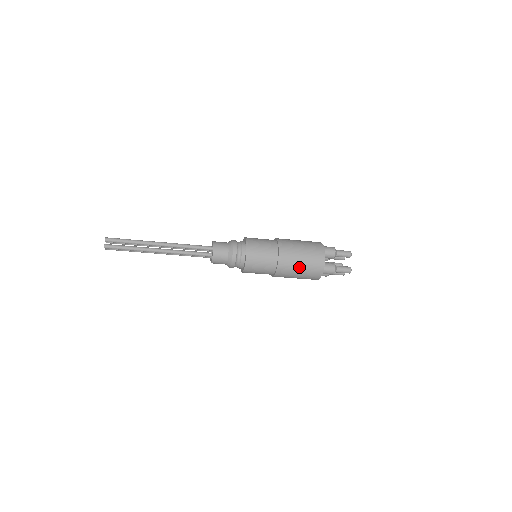
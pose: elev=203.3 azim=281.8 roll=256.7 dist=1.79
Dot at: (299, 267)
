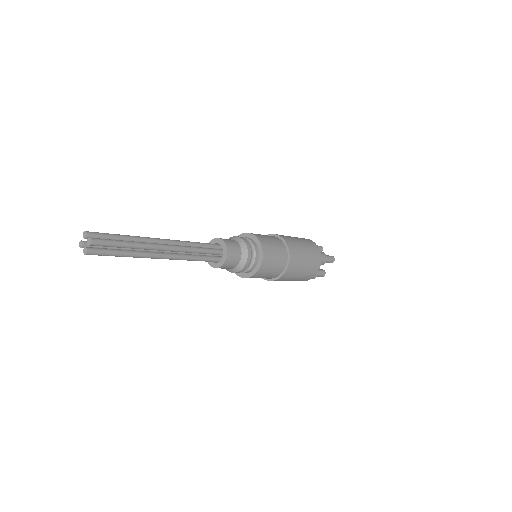
Dot at: (292, 280)
